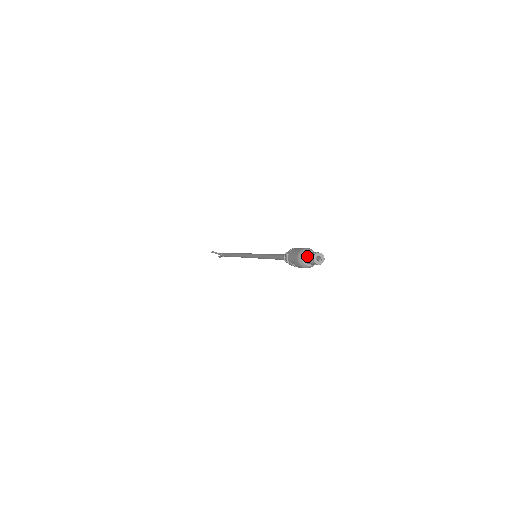
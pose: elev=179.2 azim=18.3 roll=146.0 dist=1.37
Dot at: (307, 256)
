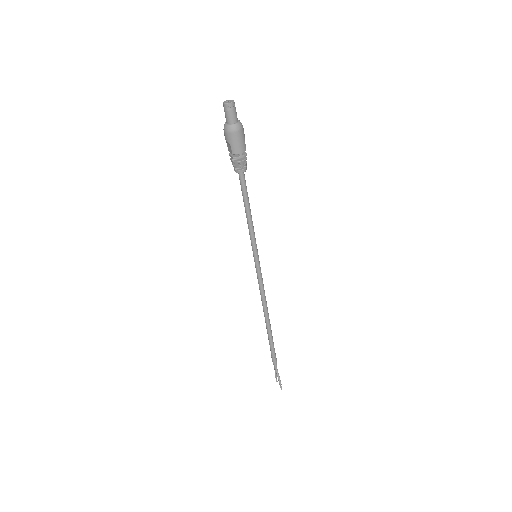
Dot at: occluded
